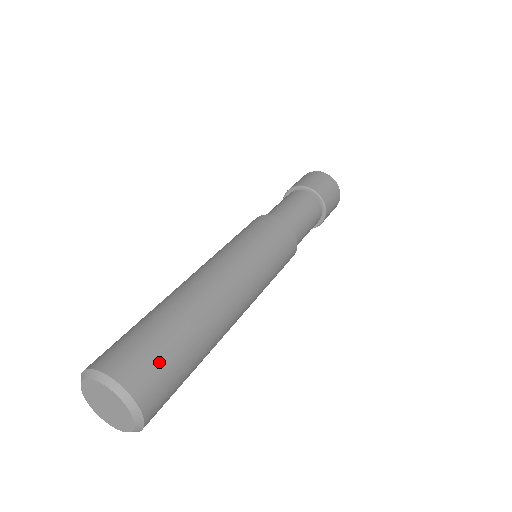
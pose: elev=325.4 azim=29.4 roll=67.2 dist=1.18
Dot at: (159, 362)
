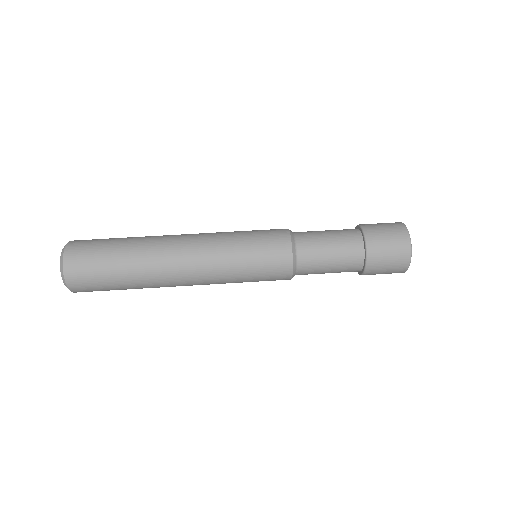
Dot at: (92, 260)
